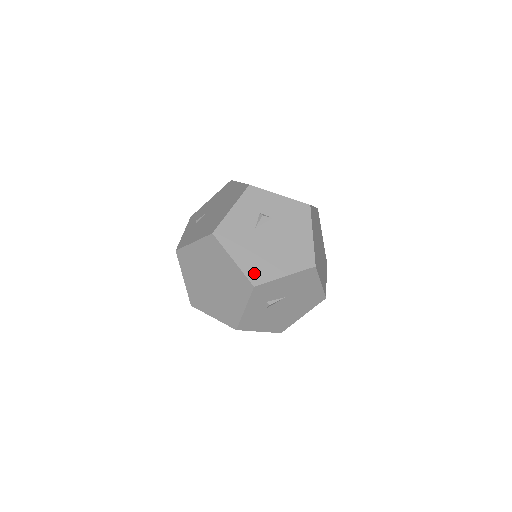
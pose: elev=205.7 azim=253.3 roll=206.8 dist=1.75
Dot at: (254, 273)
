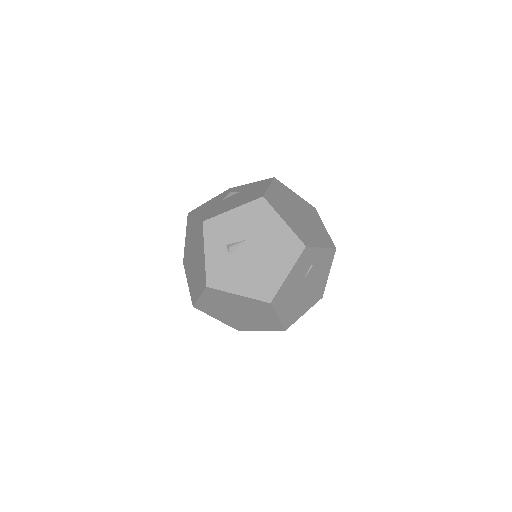
Dot at: (207, 216)
